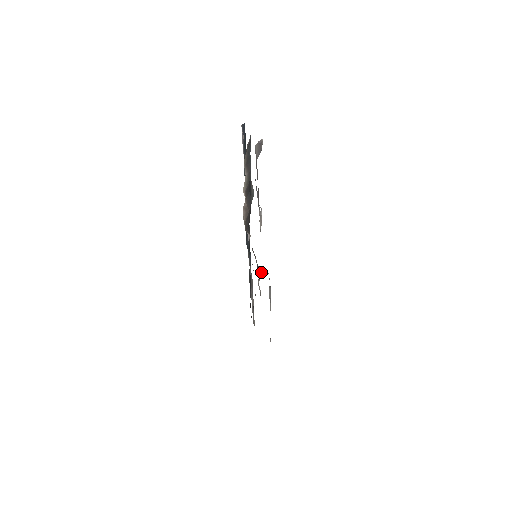
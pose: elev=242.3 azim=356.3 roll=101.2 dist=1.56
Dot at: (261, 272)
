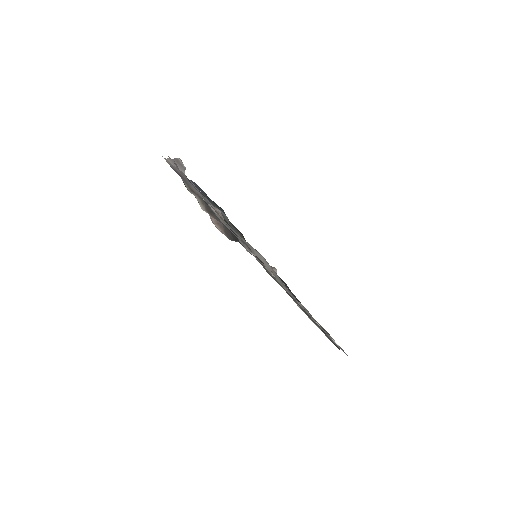
Dot at: (272, 267)
